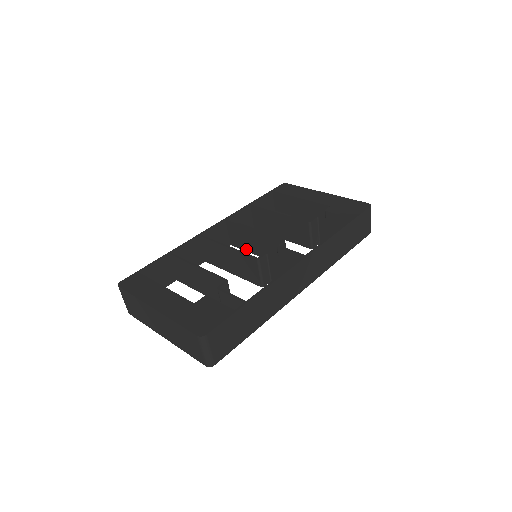
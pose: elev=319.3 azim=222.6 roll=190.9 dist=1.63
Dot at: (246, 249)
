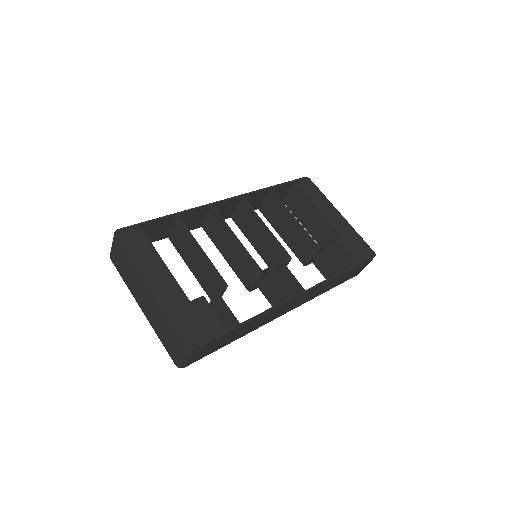
Dot at: (245, 234)
